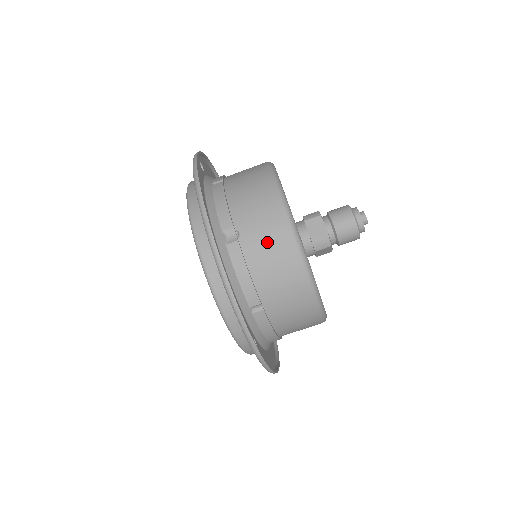
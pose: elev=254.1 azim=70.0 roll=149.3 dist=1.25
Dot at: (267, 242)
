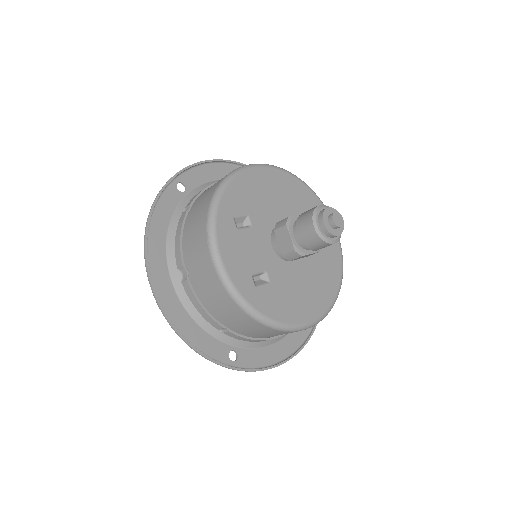
Dot at: (205, 282)
